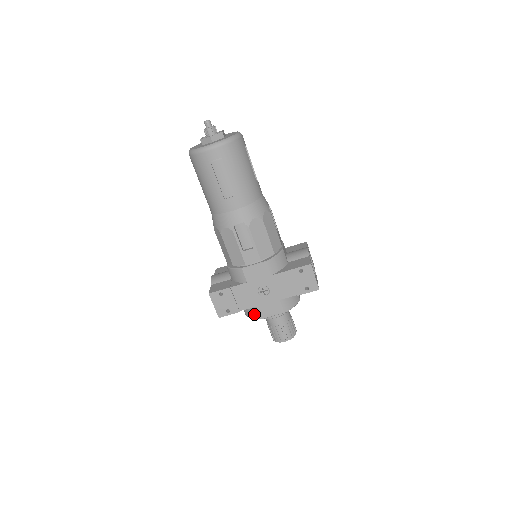
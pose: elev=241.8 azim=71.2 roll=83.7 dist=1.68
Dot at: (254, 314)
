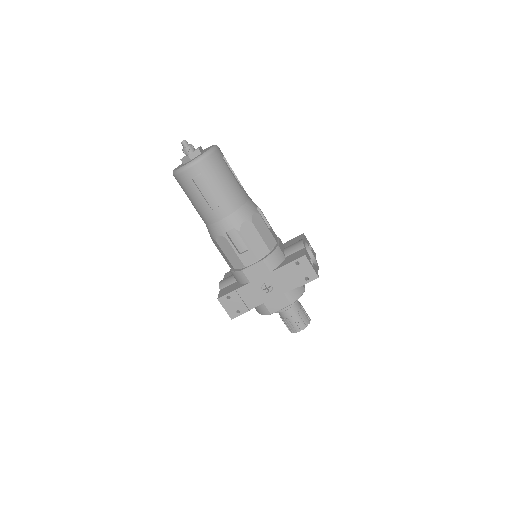
Dot at: (263, 311)
